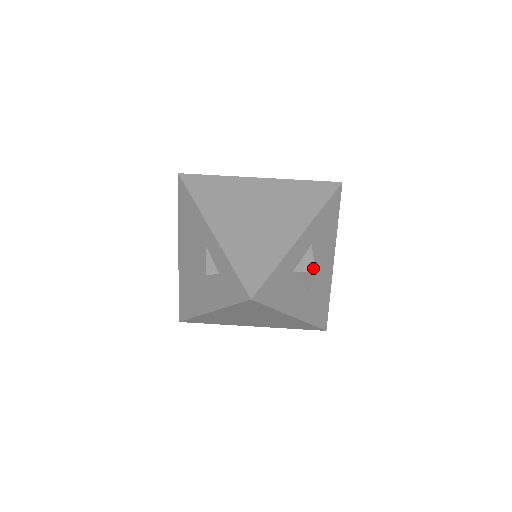
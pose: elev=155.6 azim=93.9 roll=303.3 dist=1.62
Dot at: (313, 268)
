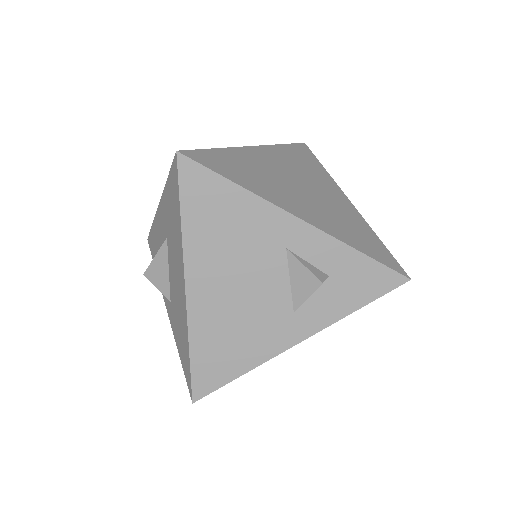
Dot at: occluded
